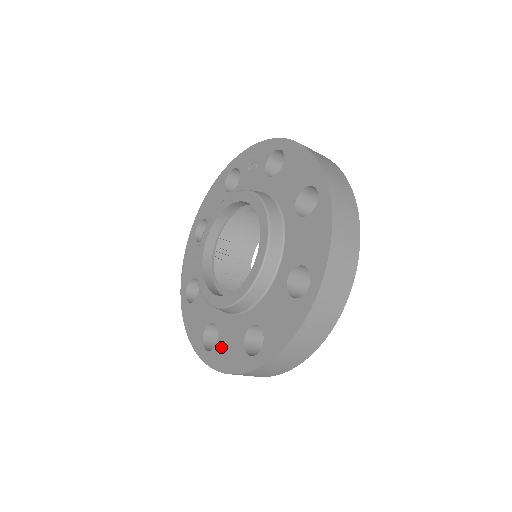
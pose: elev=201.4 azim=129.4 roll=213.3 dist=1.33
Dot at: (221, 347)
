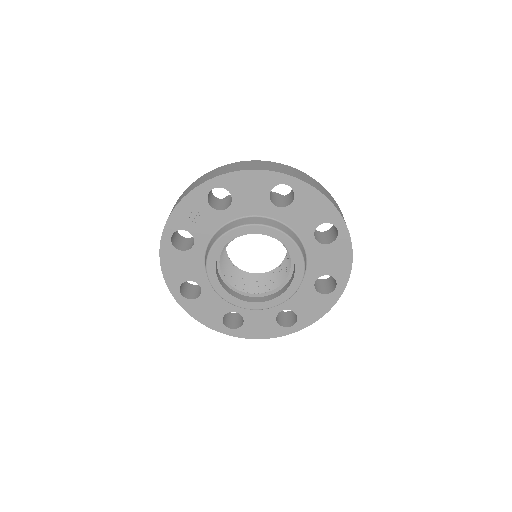
Dot at: (303, 312)
